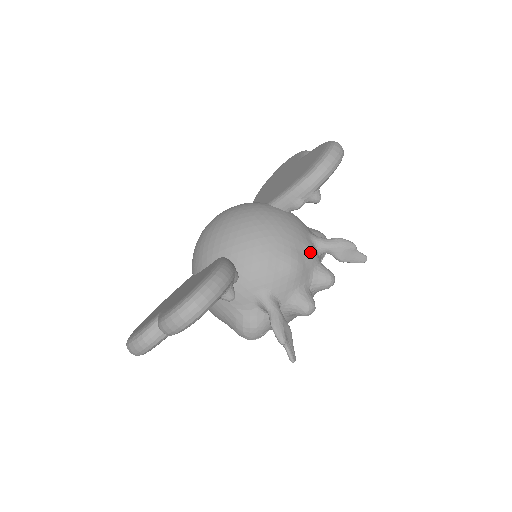
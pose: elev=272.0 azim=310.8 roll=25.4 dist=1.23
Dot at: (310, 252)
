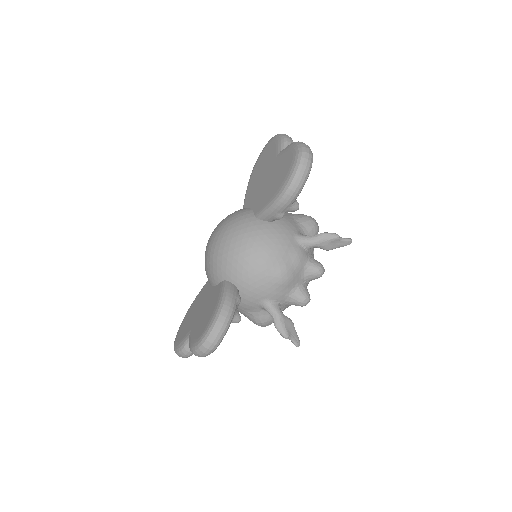
Dot at: (297, 258)
